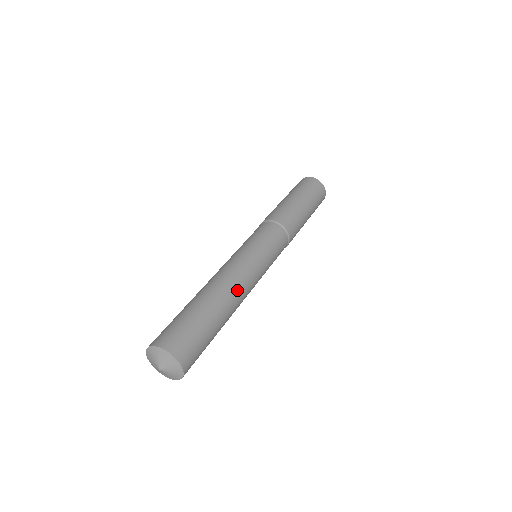
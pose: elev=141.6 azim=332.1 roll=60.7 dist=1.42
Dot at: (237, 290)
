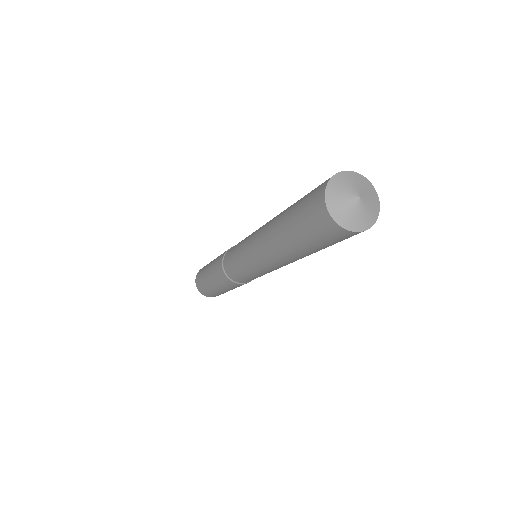
Dot at: occluded
